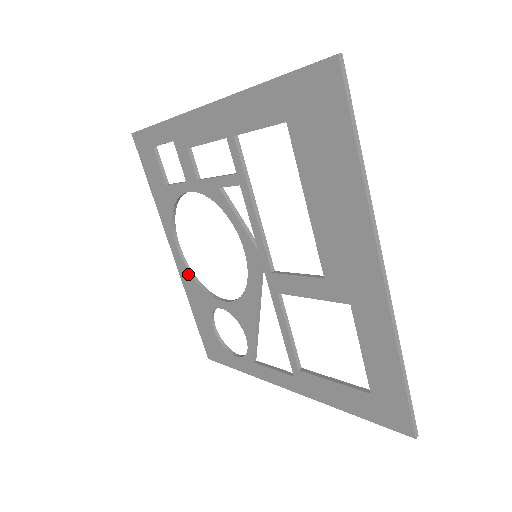
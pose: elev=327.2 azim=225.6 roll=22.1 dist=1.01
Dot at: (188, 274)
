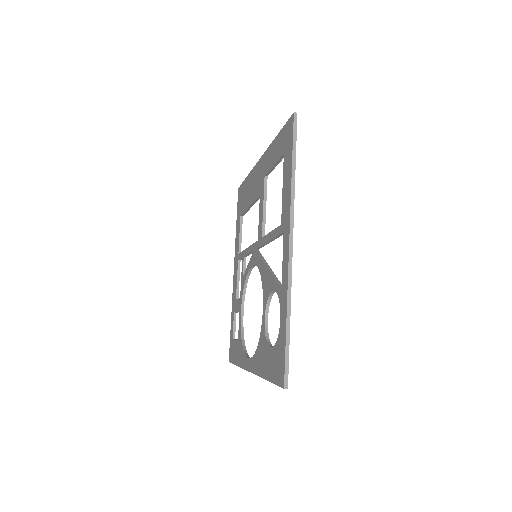
Dot at: (255, 357)
